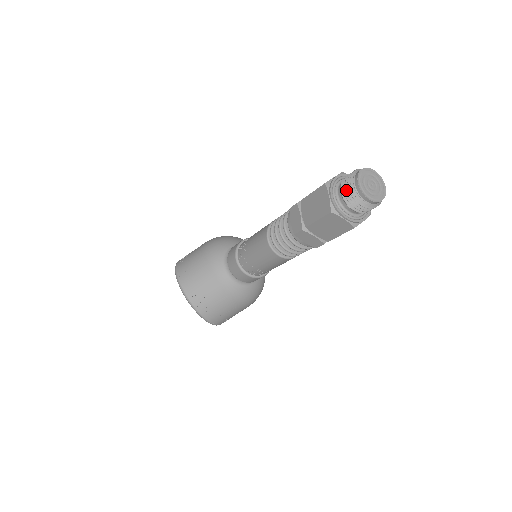
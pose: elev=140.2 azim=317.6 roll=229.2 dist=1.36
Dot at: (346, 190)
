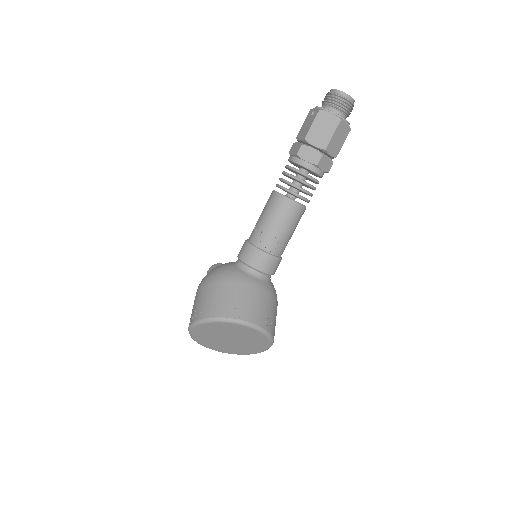
Dot at: (338, 101)
